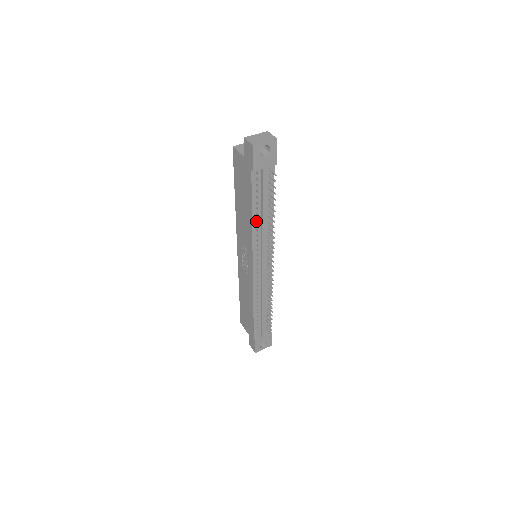
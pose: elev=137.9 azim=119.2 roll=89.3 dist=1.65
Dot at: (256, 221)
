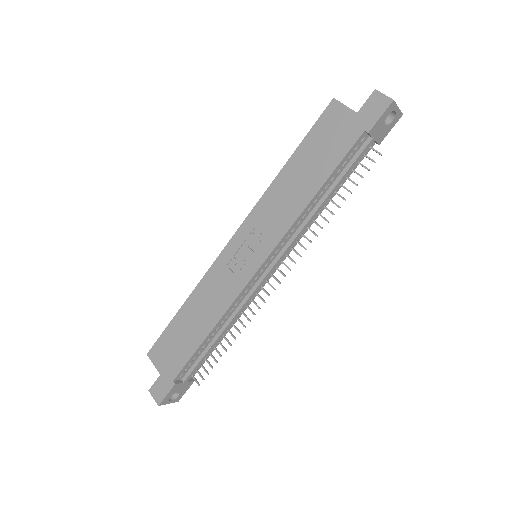
Dot at: (313, 202)
